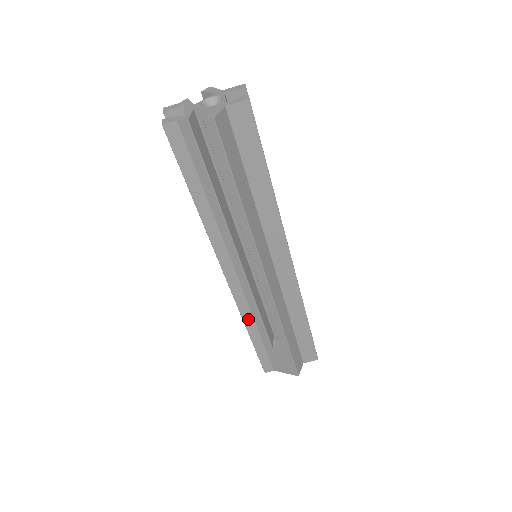
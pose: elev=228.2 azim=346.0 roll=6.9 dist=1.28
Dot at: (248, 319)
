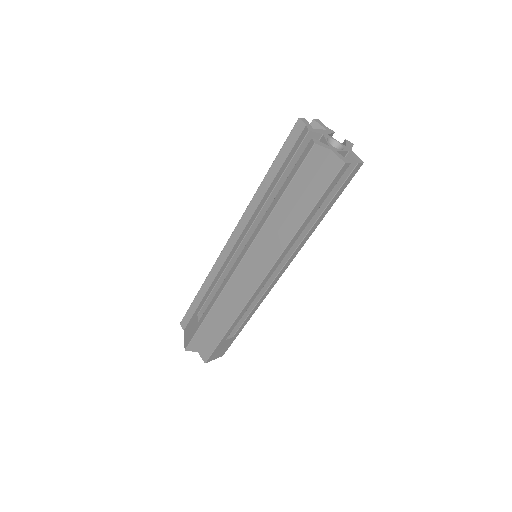
Dot at: (210, 279)
